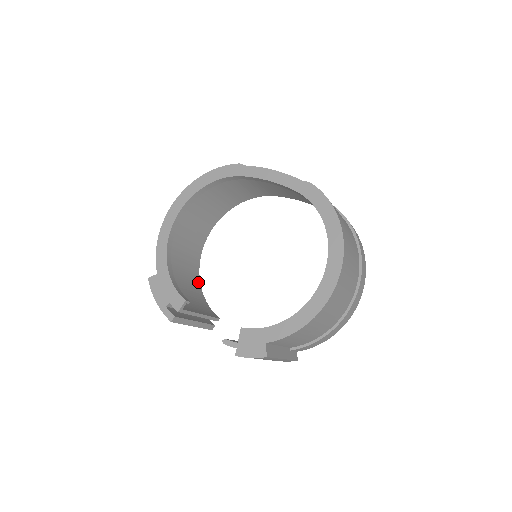
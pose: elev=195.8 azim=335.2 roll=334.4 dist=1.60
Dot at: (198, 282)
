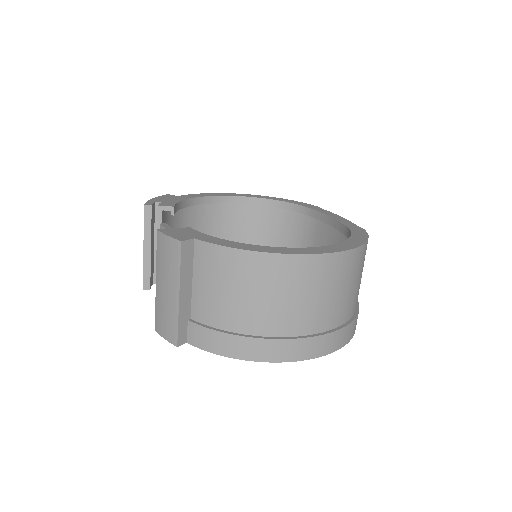
Dot at: occluded
